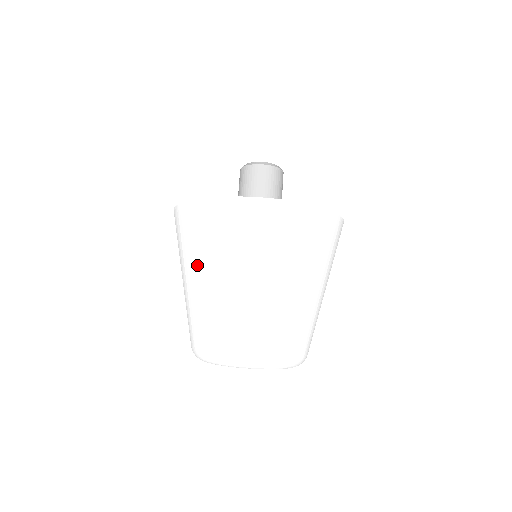
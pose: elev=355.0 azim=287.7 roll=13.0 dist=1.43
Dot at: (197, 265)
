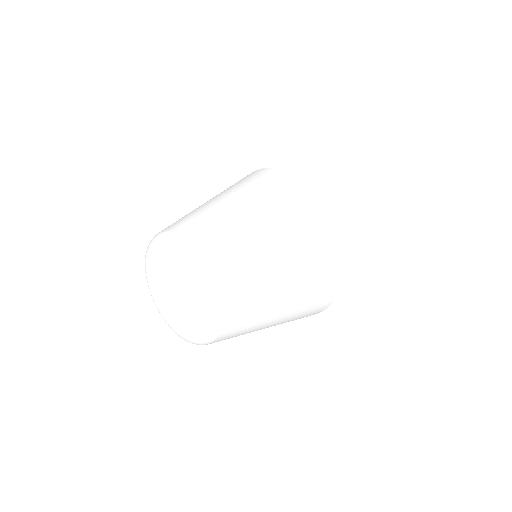
Dot at: occluded
